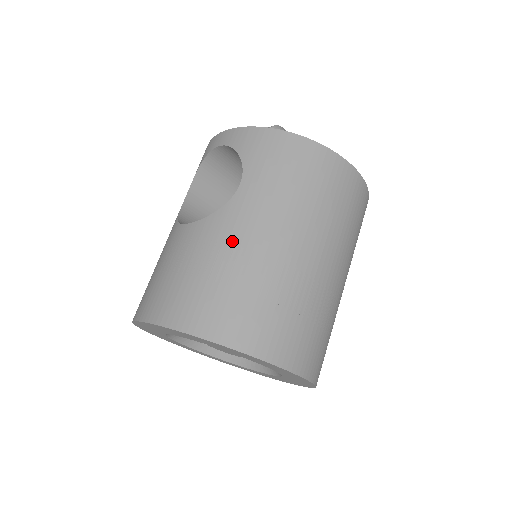
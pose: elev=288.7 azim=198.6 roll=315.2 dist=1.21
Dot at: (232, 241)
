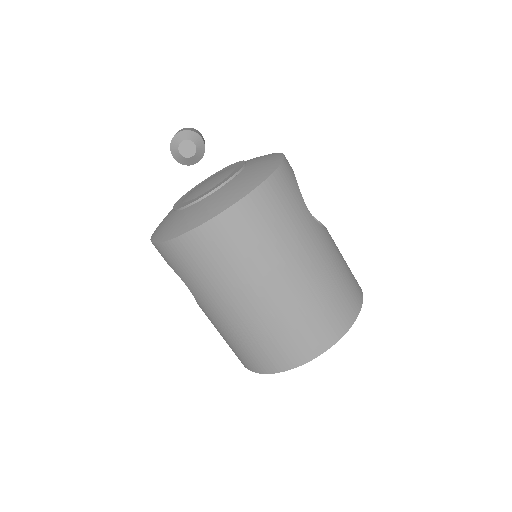
Dot at: (217, 322)
